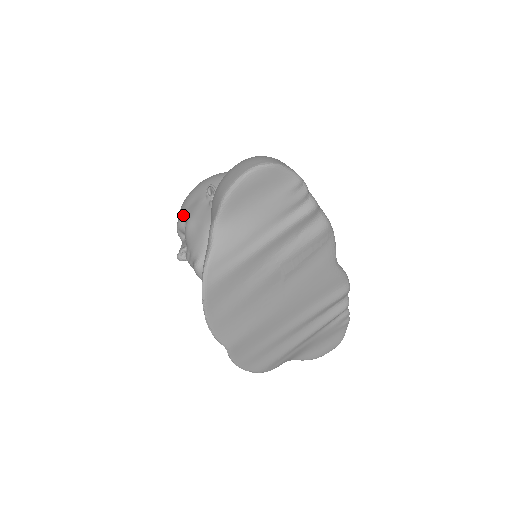
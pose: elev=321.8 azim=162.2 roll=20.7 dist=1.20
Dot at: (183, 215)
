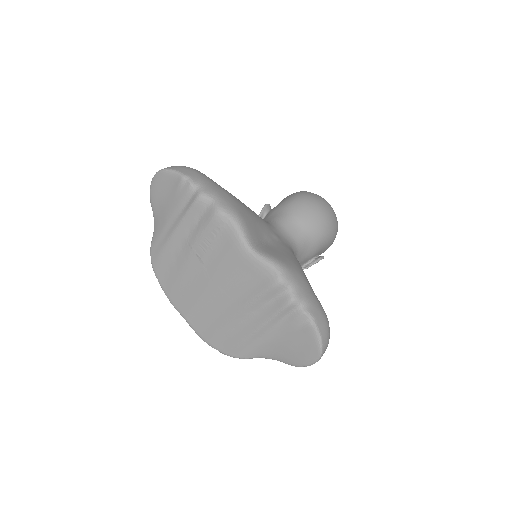
Dot at: occluded
